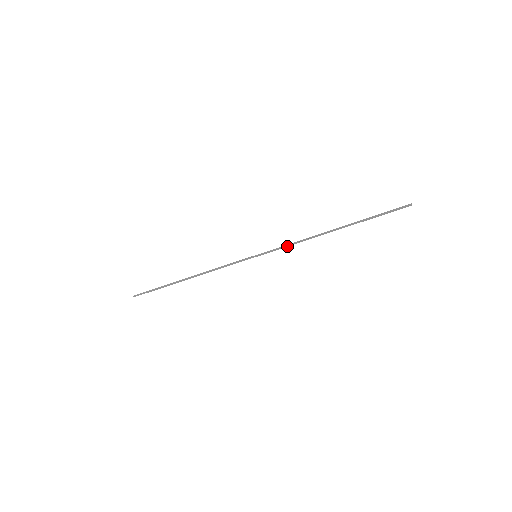
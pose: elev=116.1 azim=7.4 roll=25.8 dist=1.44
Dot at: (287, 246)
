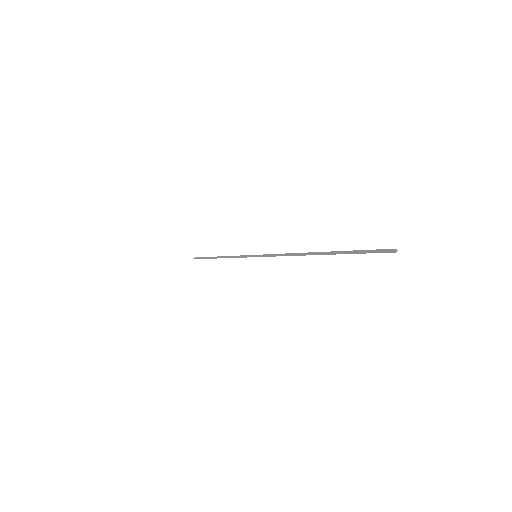
Dot at: (277, 255)
